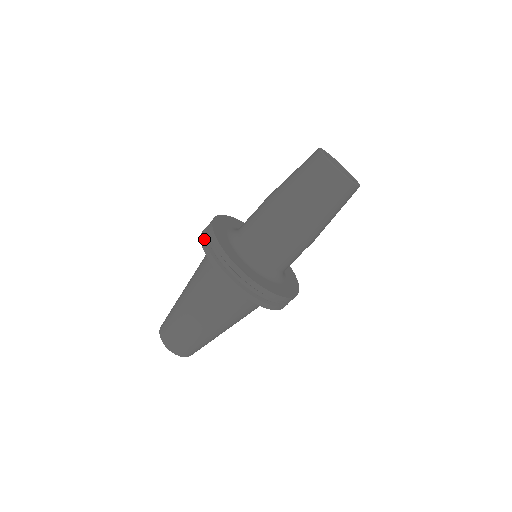
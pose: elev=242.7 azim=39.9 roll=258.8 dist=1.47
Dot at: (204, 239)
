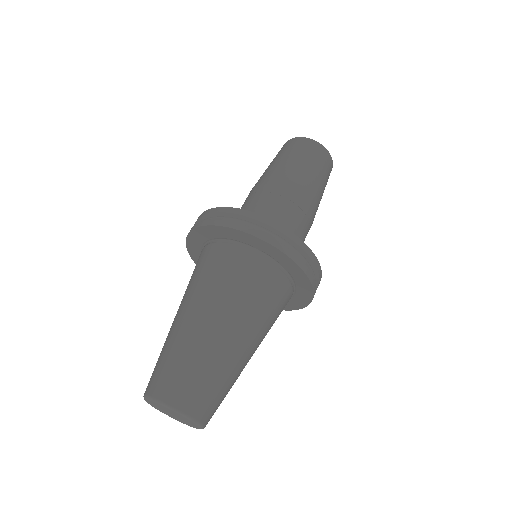
Dot at: occluded
